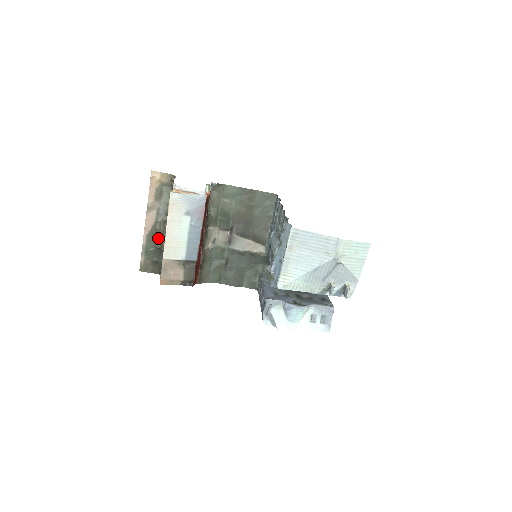
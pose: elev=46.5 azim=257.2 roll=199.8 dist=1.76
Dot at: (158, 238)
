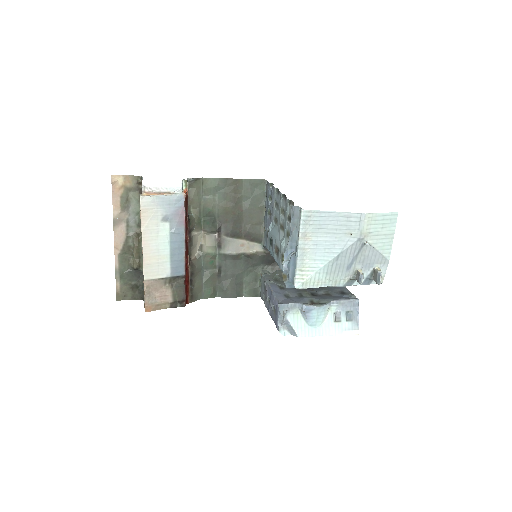
Dot at: (133, 256)
